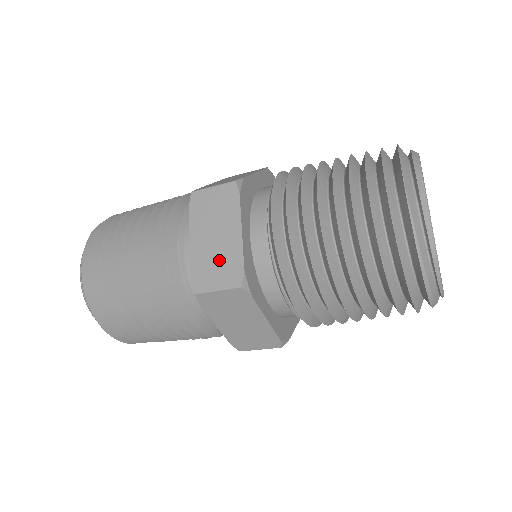
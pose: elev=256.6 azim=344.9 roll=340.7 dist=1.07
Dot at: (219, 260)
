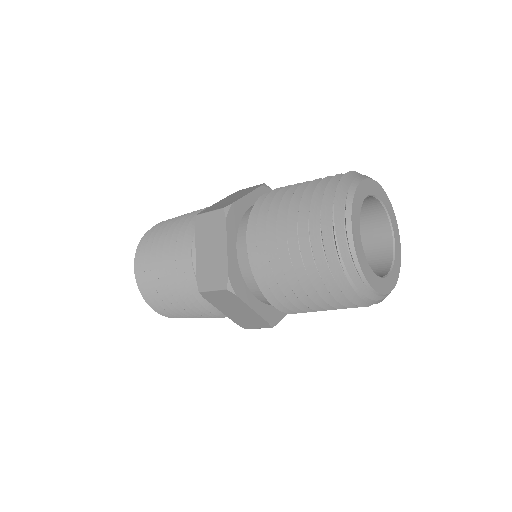
Dot at: (213, 268)
